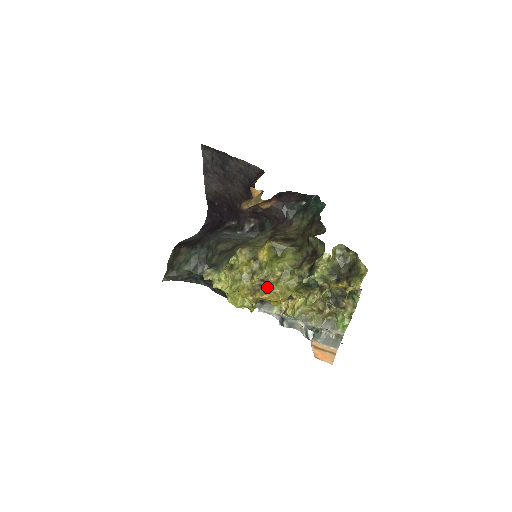
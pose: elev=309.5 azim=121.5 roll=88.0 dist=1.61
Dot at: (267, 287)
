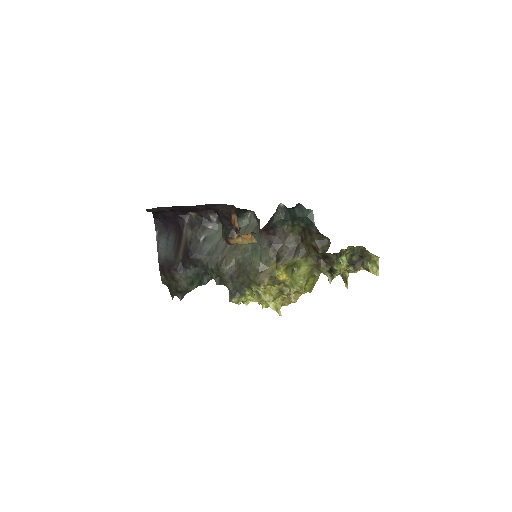
Dot at: (297, 292)
